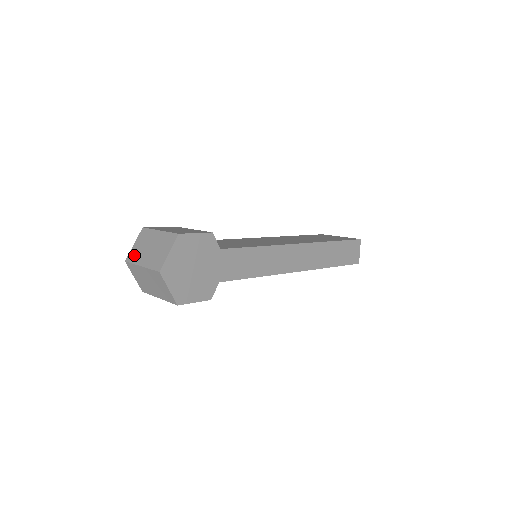
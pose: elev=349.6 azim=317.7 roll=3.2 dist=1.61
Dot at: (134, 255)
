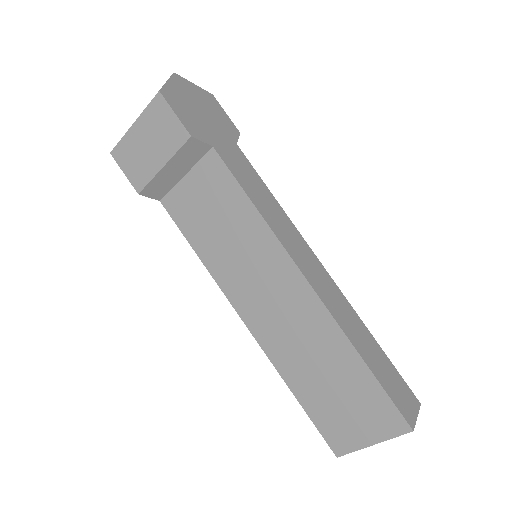
Dot at: occluded
